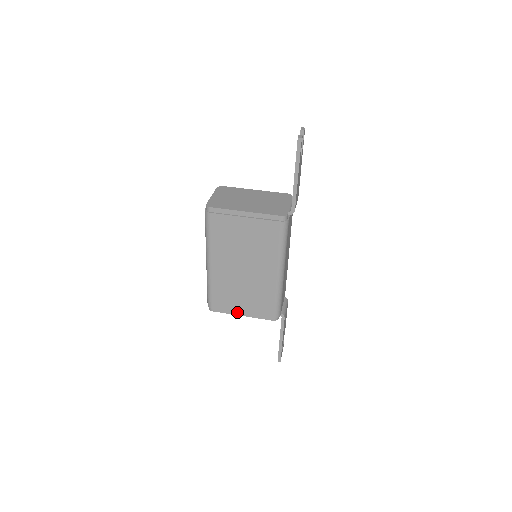
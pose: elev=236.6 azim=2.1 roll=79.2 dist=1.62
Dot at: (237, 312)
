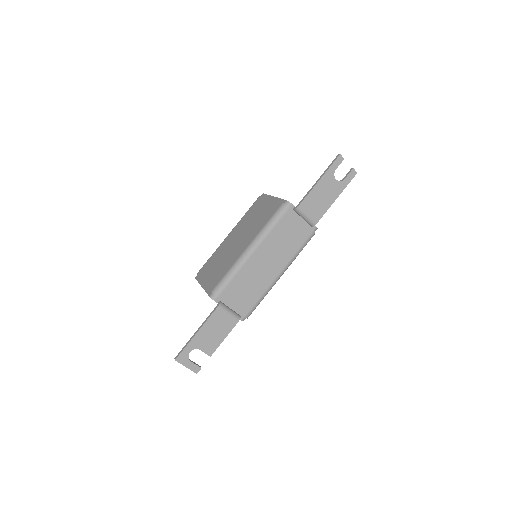
Dot at: (203, 281)
